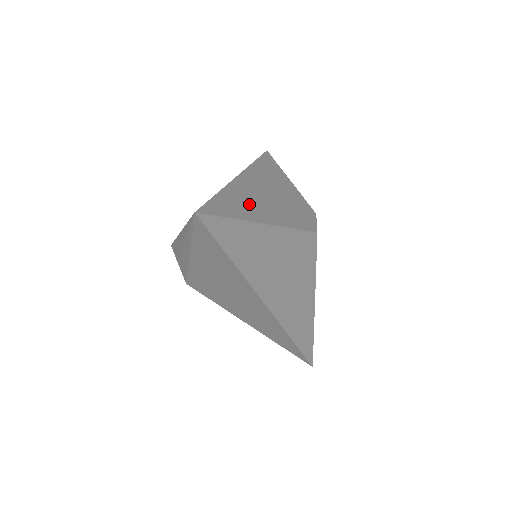
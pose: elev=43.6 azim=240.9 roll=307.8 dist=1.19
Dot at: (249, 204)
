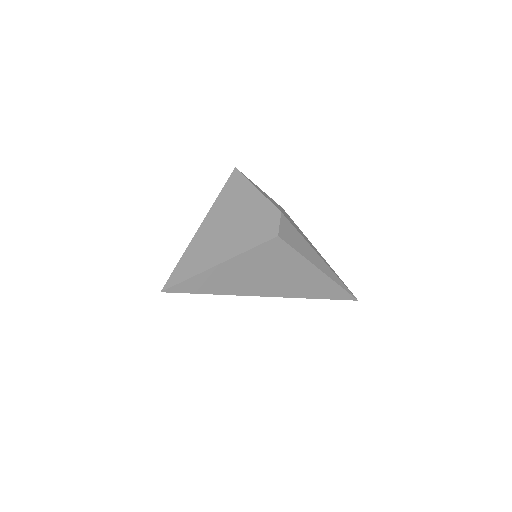
Dot at: (208, 251)
